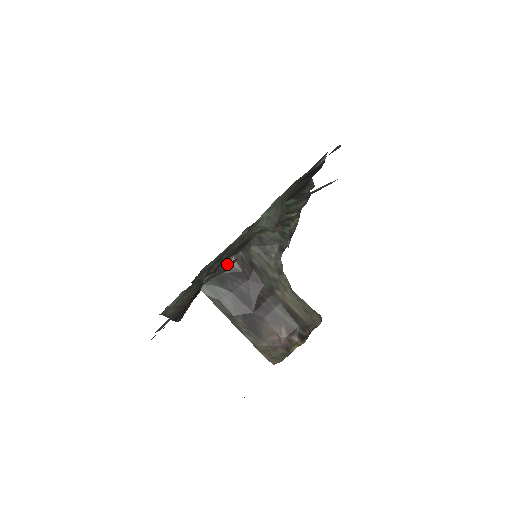
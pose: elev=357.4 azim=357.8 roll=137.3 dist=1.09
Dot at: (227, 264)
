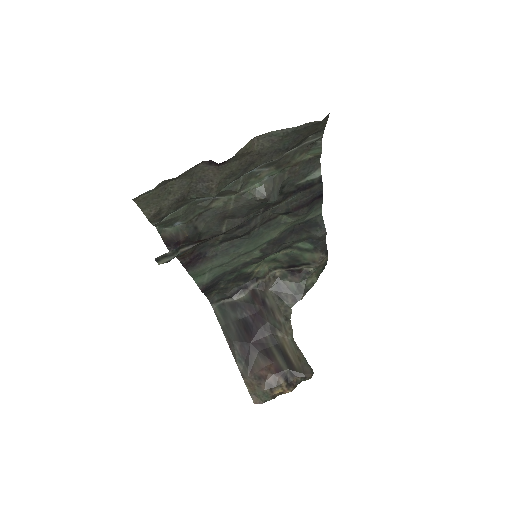
Dot at: (208, 179)
